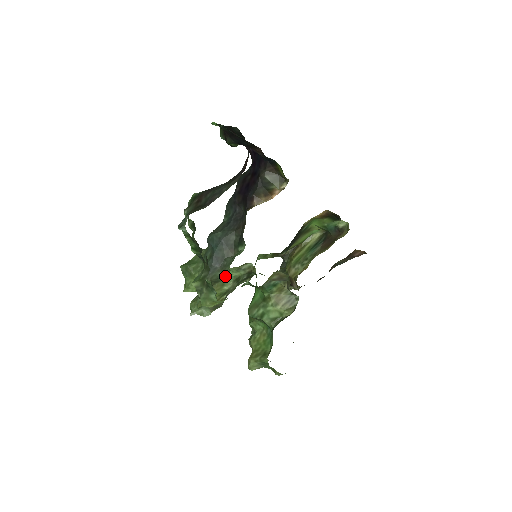
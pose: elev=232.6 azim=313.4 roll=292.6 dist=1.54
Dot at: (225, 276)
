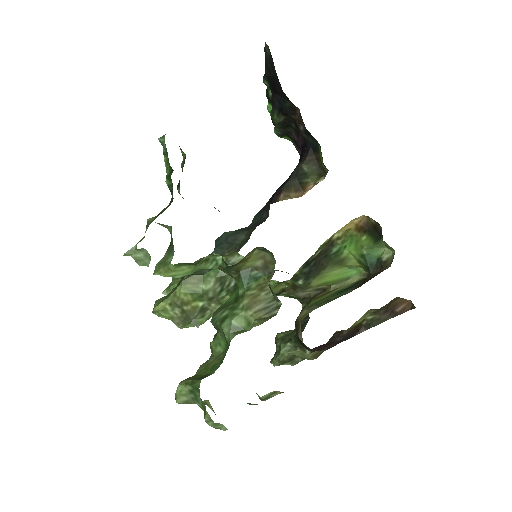
Dot at: (209, 271)
